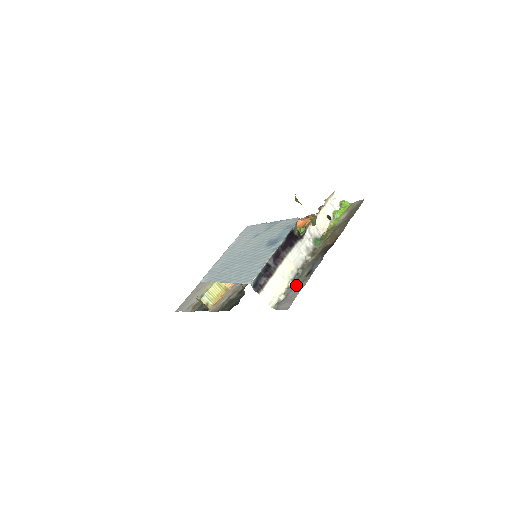
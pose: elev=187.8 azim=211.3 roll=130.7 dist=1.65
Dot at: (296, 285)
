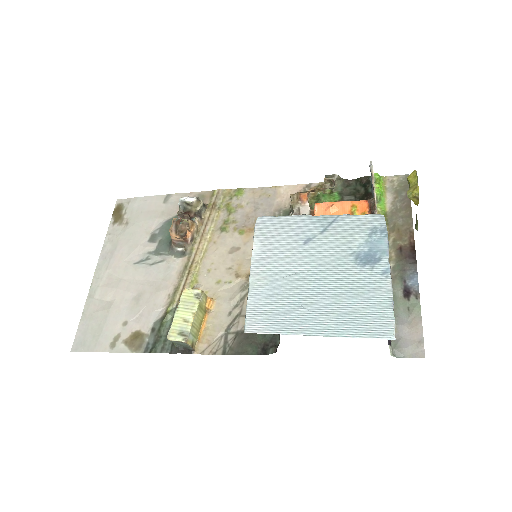
Dot at: (402, 314)
